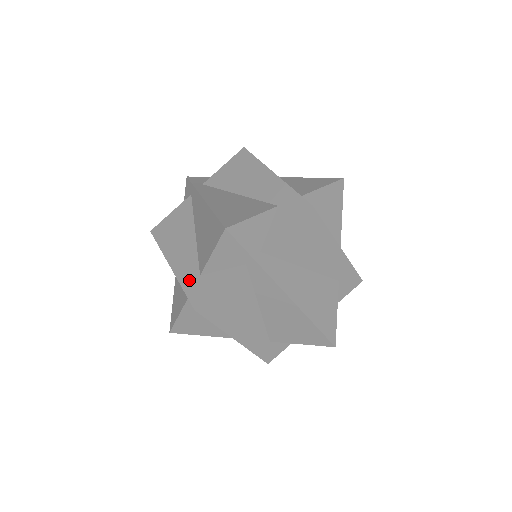
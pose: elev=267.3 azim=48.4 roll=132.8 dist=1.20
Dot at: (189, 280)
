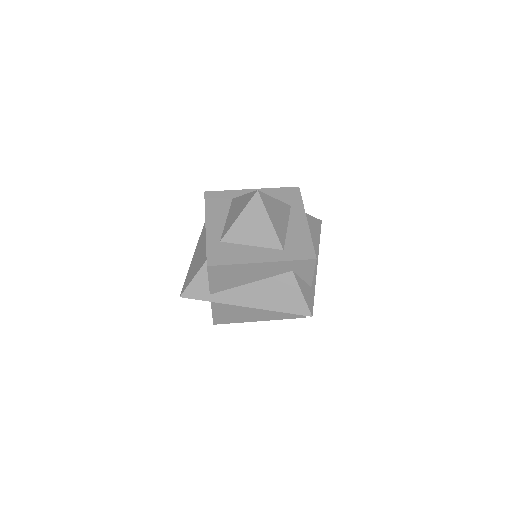
Dot at: (283, 316)
